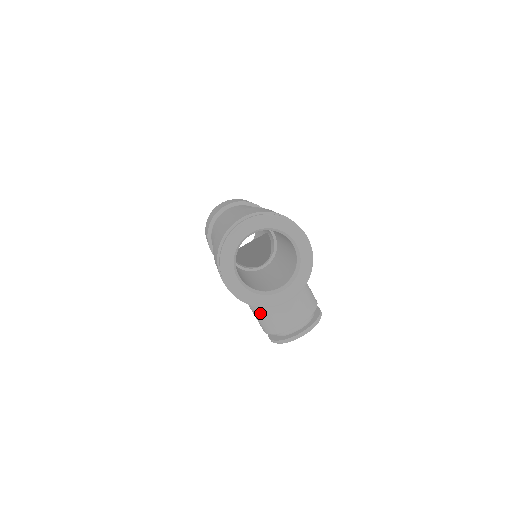
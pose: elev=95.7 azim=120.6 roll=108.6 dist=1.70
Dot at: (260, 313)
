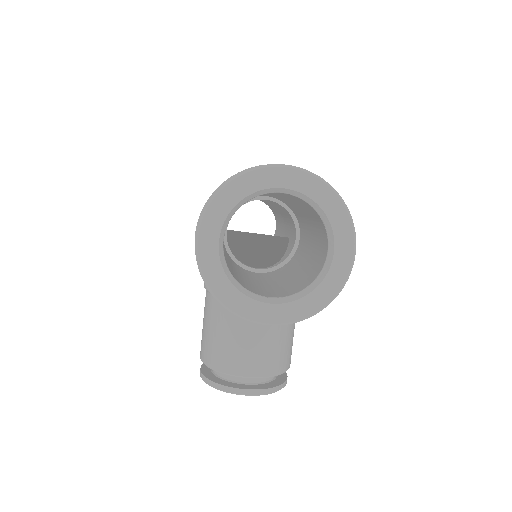
Dot at: (212, 328)
